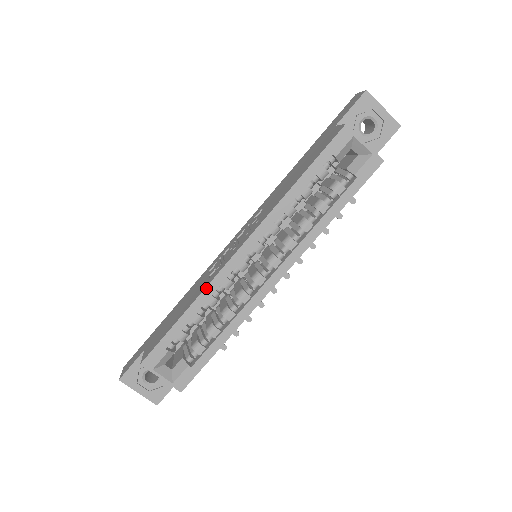
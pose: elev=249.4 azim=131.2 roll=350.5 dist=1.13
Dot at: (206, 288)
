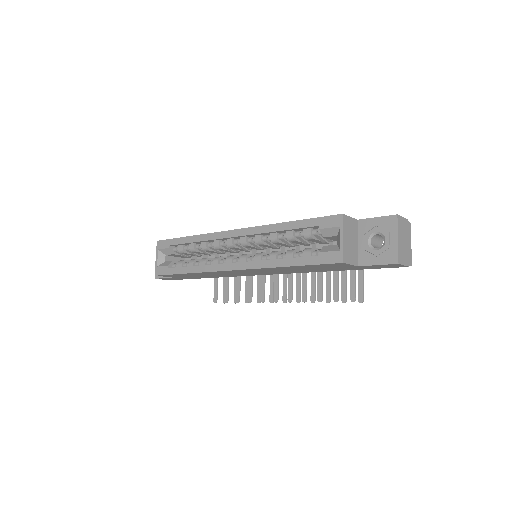
Dot at: (206, 234)
